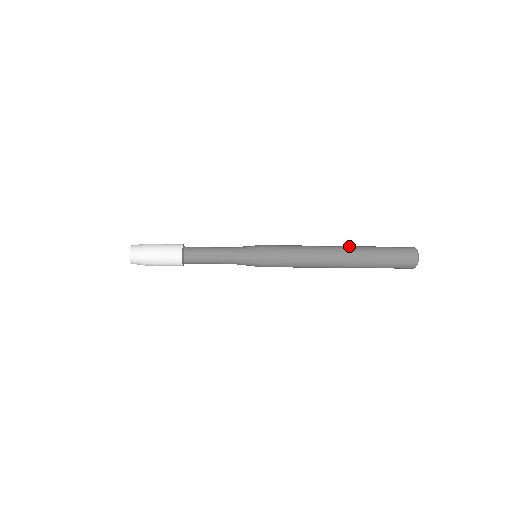
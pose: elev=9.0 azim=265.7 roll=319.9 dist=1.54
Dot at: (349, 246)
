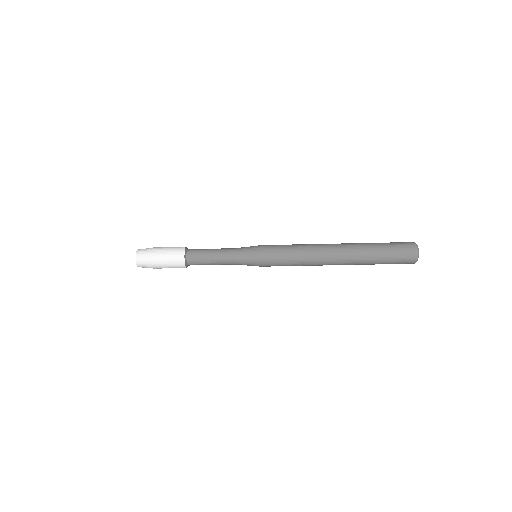
Dot at: occluded
